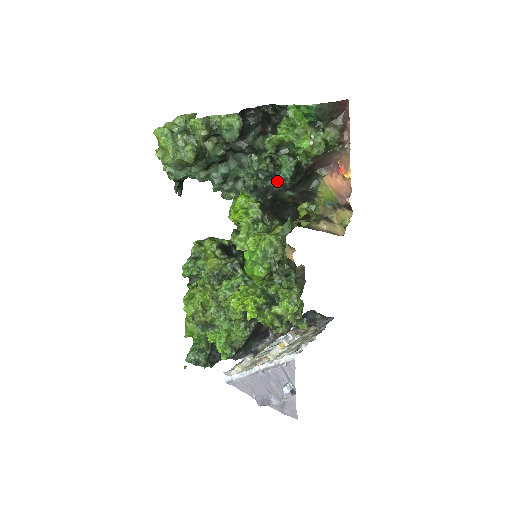
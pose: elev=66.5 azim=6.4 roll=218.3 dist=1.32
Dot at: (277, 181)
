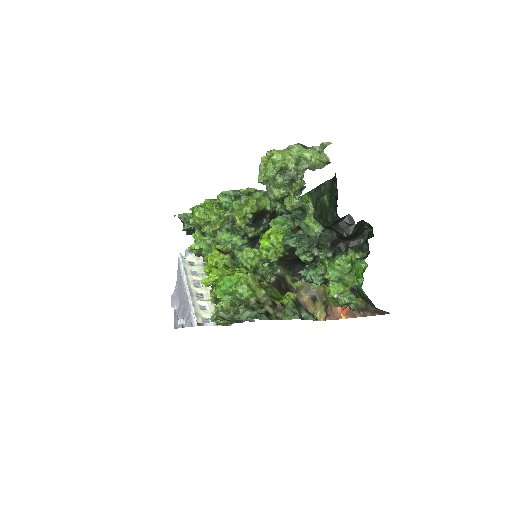
Dot at: occluded
